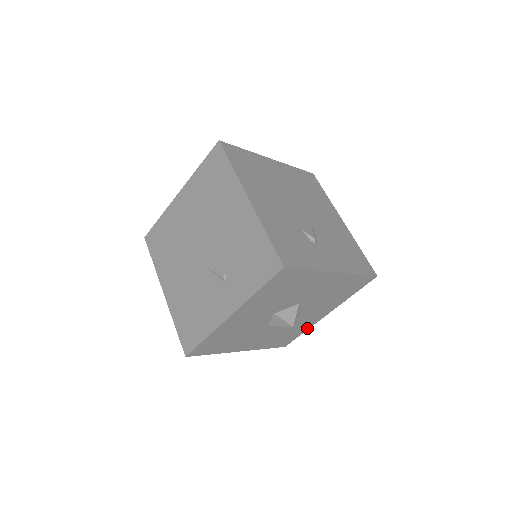
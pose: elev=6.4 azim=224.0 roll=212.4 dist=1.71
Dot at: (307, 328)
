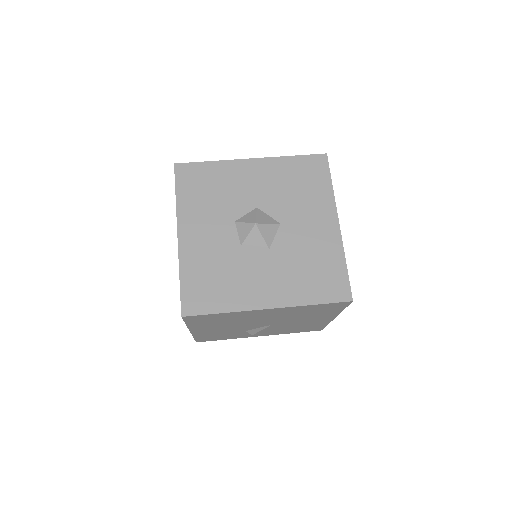
Dot at: occluded
